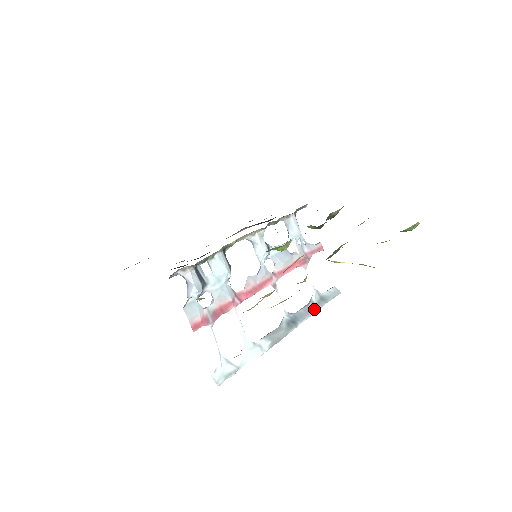
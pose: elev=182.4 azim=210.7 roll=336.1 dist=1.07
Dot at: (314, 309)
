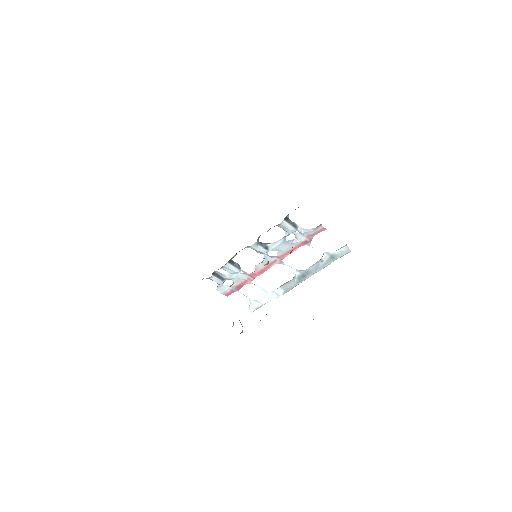
Dot at: (322, 266)
